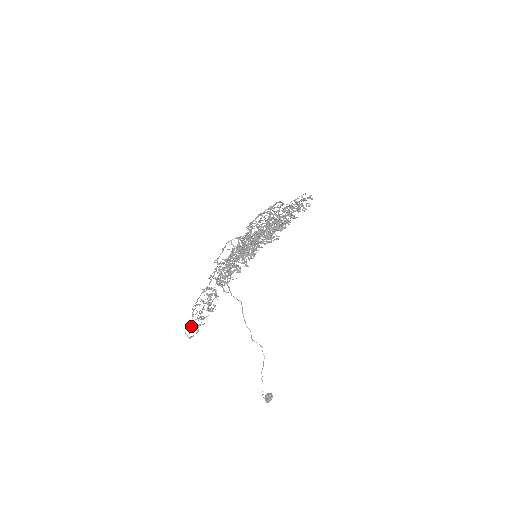
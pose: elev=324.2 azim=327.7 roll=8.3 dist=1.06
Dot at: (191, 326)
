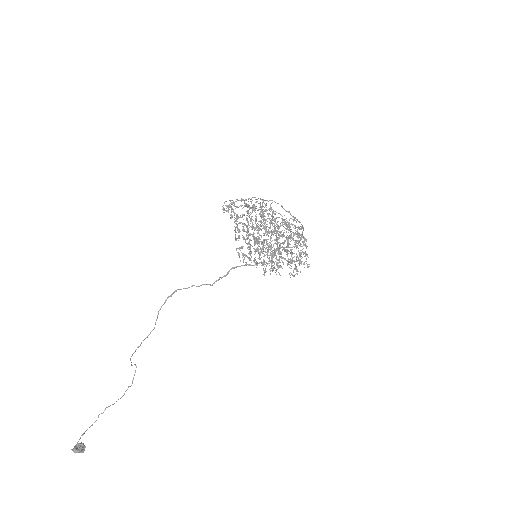
Dot at: (234, 202)
